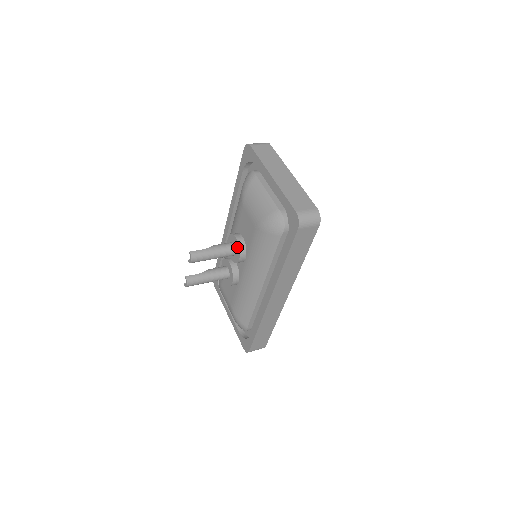
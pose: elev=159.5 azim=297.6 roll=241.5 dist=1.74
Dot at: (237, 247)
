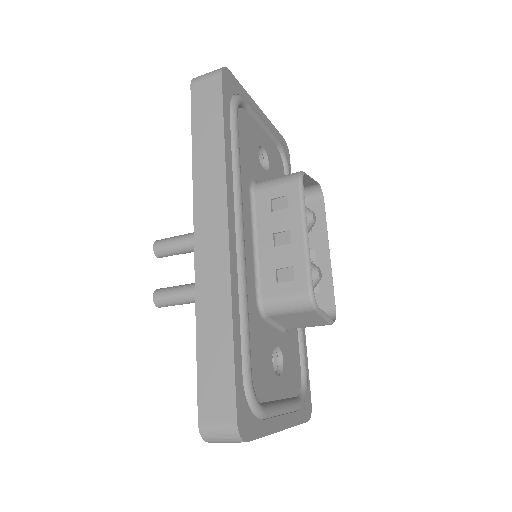
Dot at: occluded
